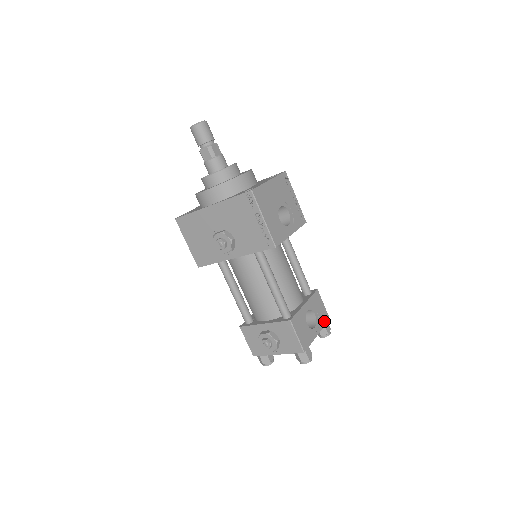
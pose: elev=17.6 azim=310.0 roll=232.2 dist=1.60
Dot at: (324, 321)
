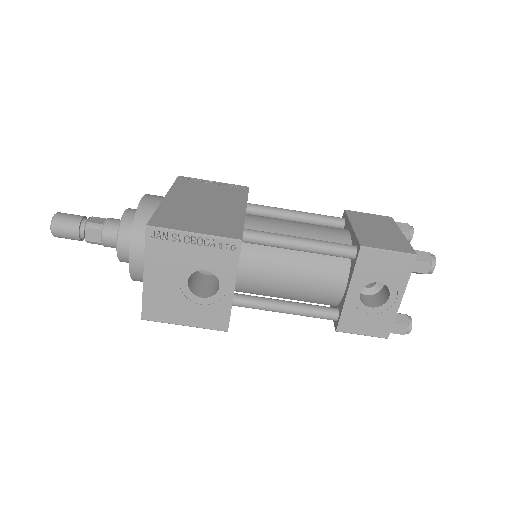
Dot at: (405, 271)
